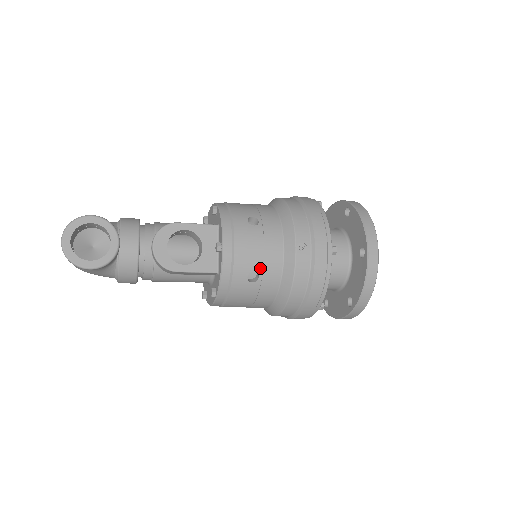
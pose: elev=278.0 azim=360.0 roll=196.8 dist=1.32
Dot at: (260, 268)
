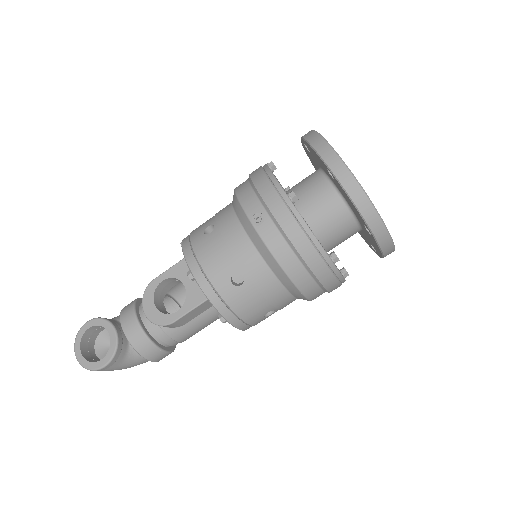
Dot at: (237, 267)
